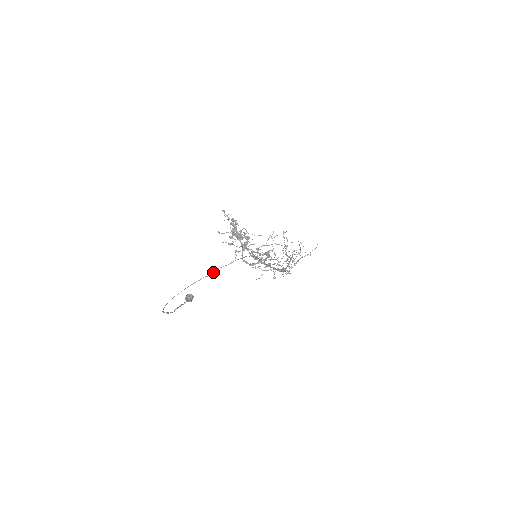
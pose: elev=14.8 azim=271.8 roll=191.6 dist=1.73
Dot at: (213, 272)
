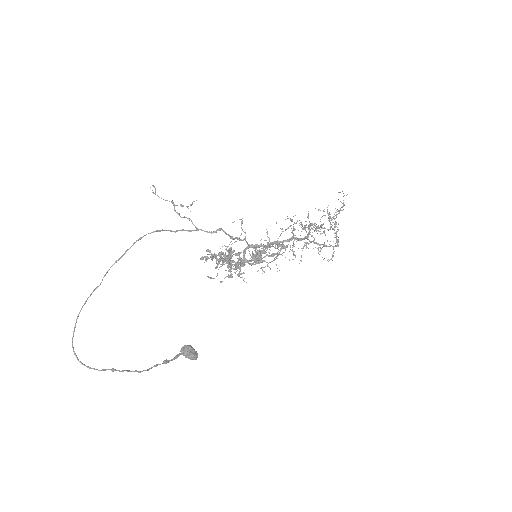
Dot at: (104, 276)
